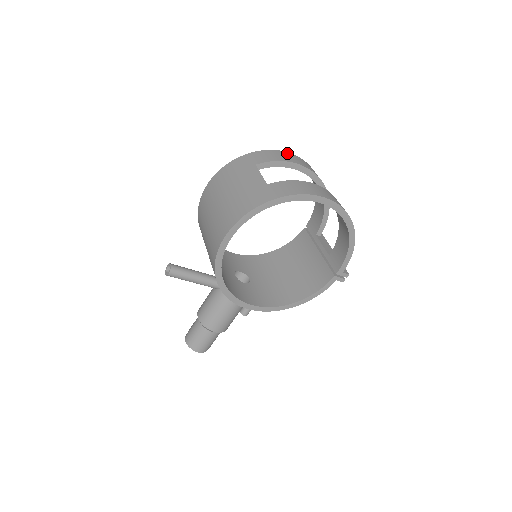
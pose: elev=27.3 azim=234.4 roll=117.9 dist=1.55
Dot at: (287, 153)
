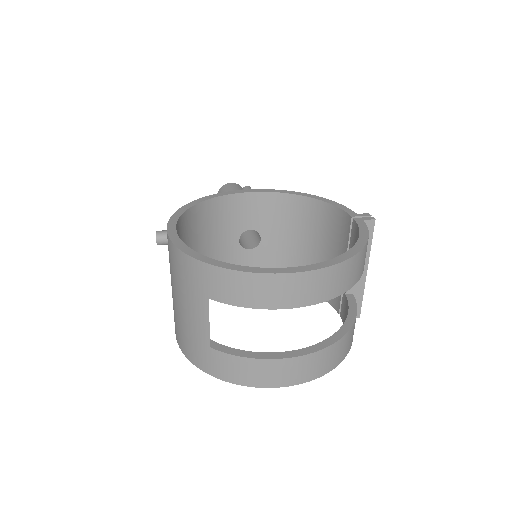
Dot at: (272, 279)
